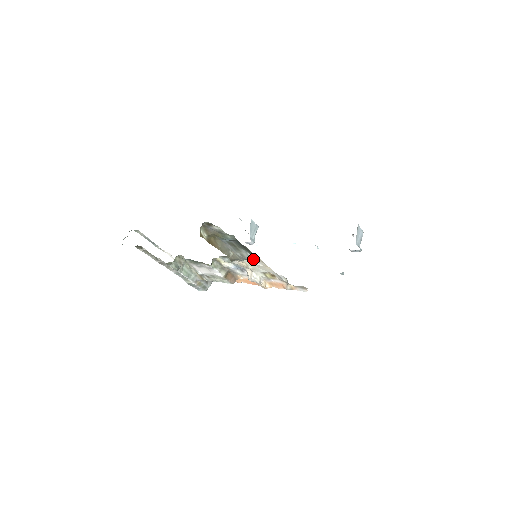
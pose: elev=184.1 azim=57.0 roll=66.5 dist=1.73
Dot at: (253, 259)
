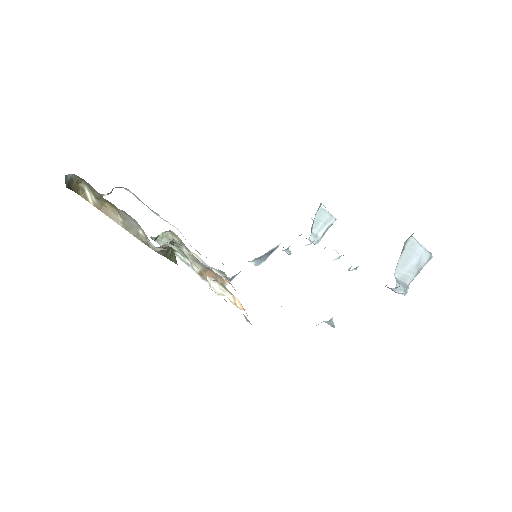
Dot at: occluded
